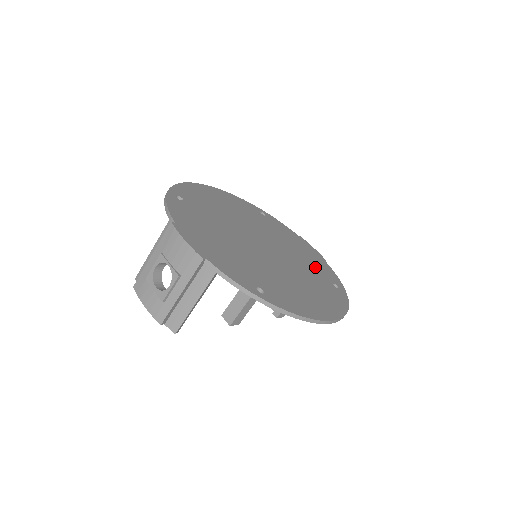
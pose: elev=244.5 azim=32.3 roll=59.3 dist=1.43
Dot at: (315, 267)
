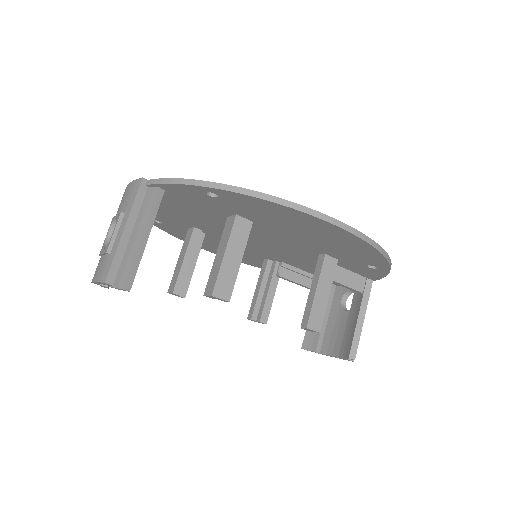
Dot at: occluded
